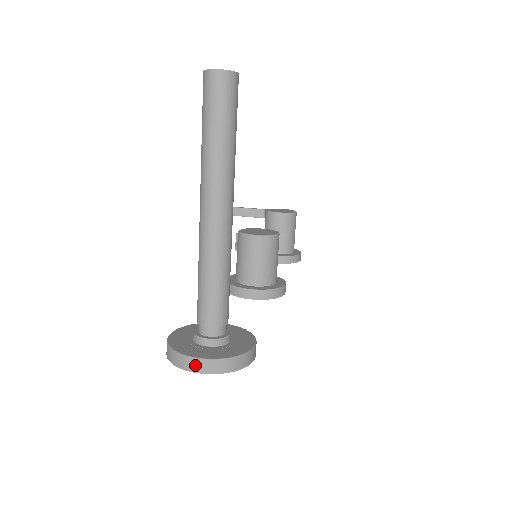
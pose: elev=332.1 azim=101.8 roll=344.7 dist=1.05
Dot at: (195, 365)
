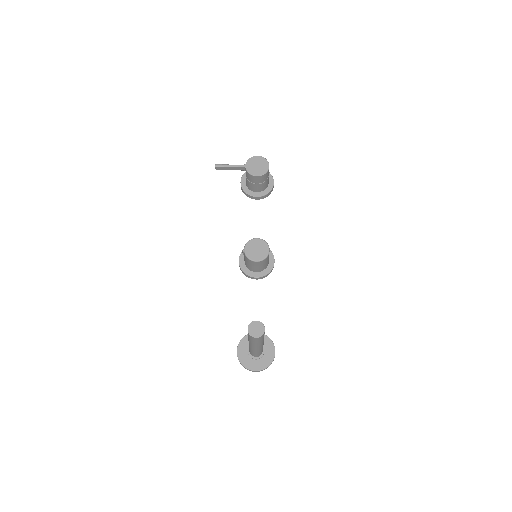
Dot at: occluded
